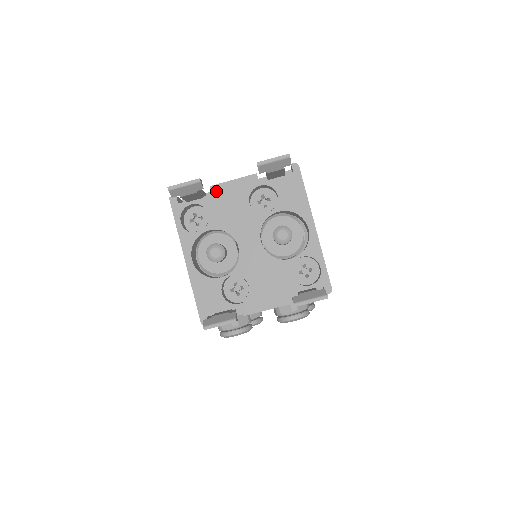
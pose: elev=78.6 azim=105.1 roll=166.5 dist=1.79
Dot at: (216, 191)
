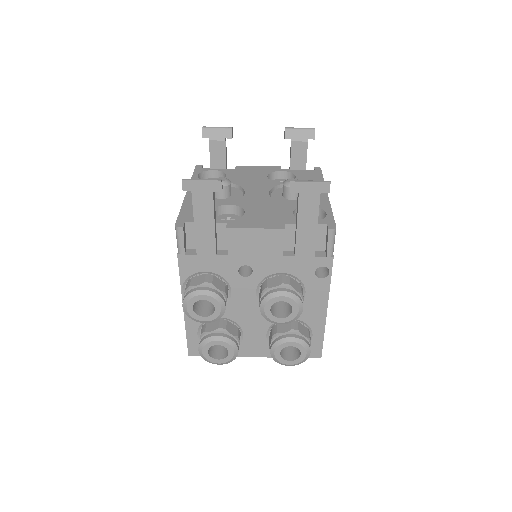
Dot at: (240, 168)
